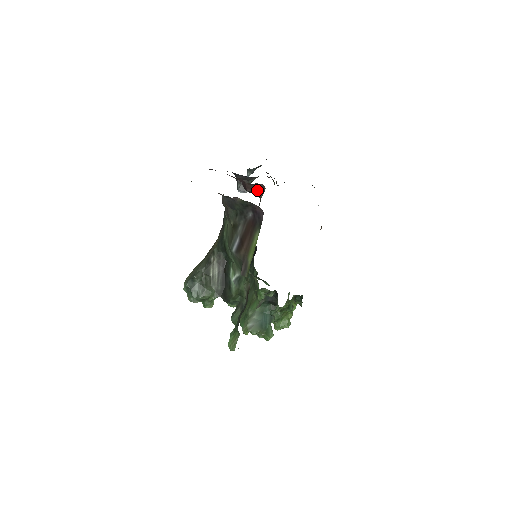
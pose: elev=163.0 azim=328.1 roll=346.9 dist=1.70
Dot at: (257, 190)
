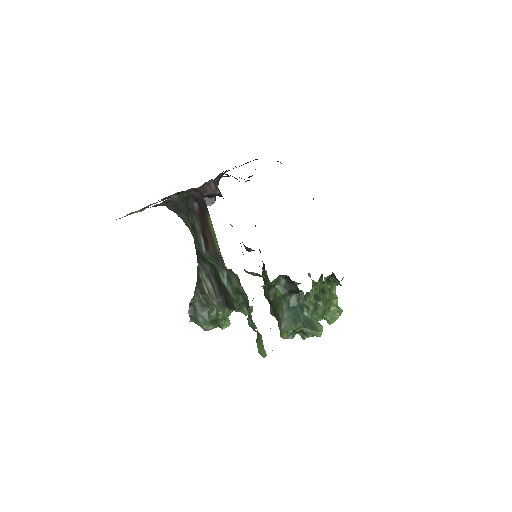
Dot at: (212, 189)
